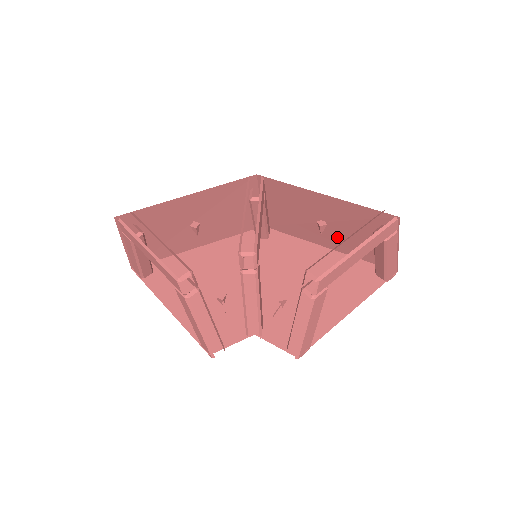
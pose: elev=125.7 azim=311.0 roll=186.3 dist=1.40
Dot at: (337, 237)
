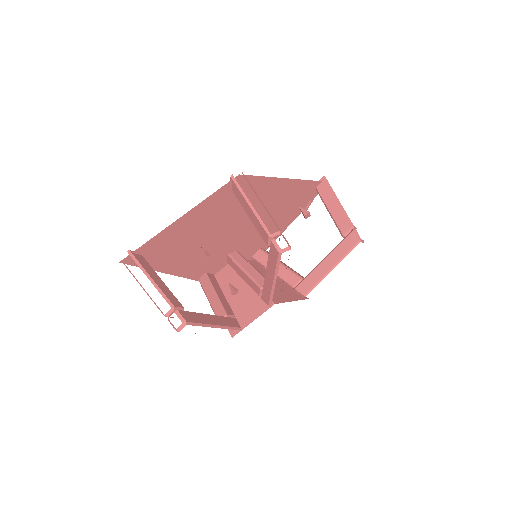
Dot at: occluded
